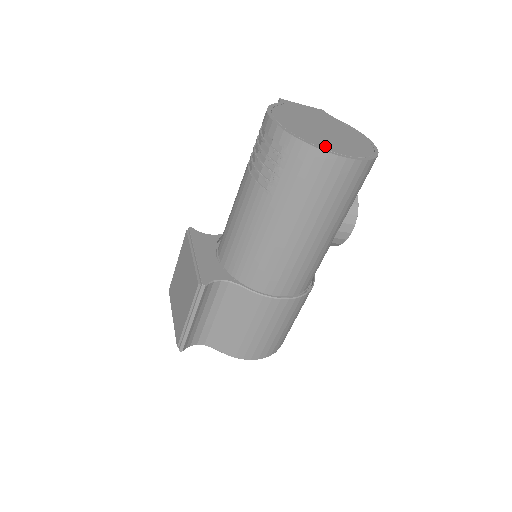
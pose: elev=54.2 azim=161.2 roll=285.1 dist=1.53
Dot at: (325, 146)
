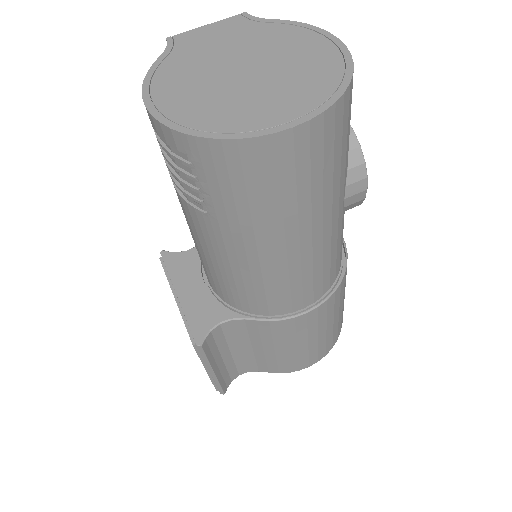
Dot at: (249, 122)
